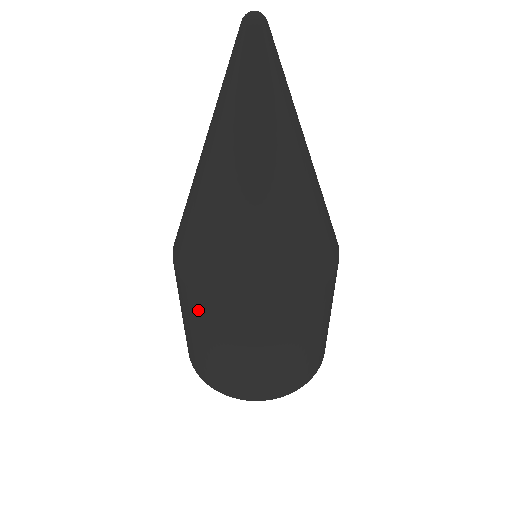
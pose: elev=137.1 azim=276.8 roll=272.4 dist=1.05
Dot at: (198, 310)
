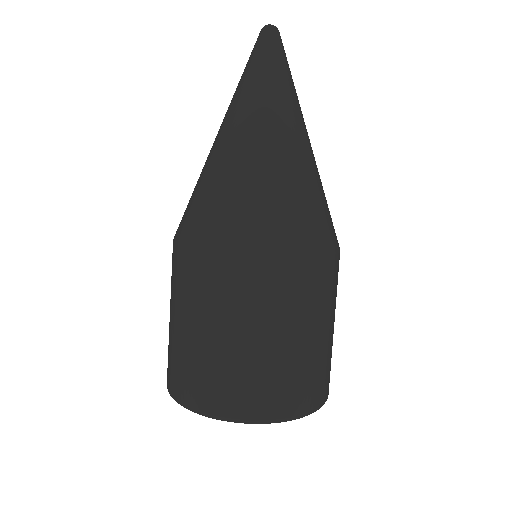
Dot at: (182, 270)
